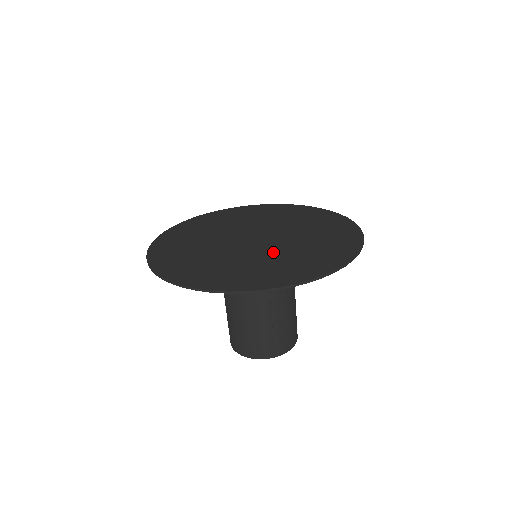
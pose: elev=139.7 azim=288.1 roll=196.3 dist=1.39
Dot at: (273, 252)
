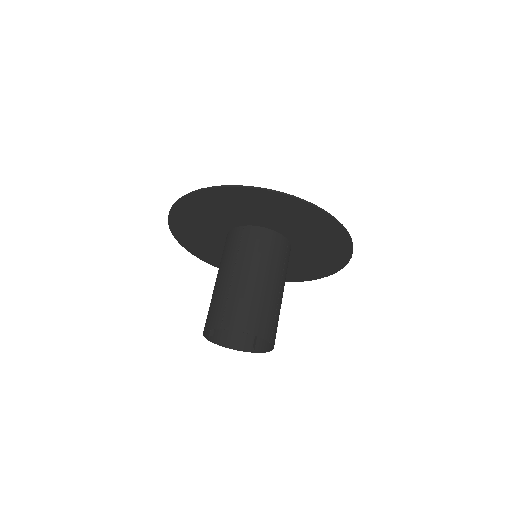
Dot at: (247, 222)
